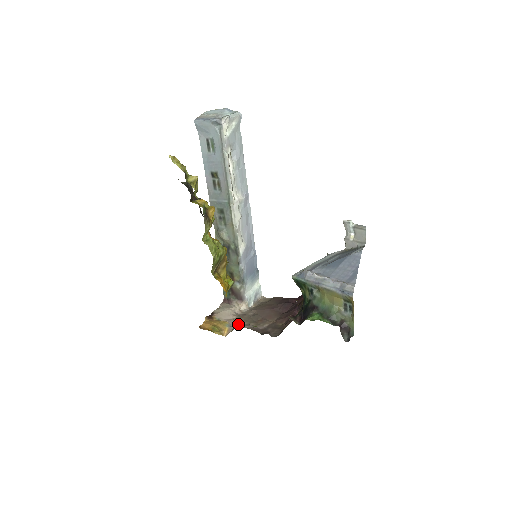
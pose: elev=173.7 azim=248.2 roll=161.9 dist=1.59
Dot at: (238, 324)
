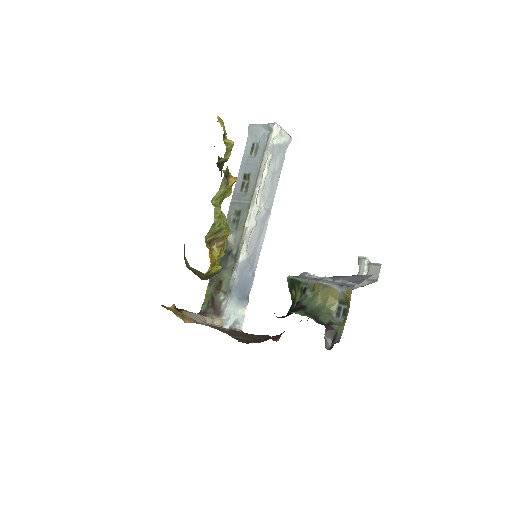
Dot at: occluded
